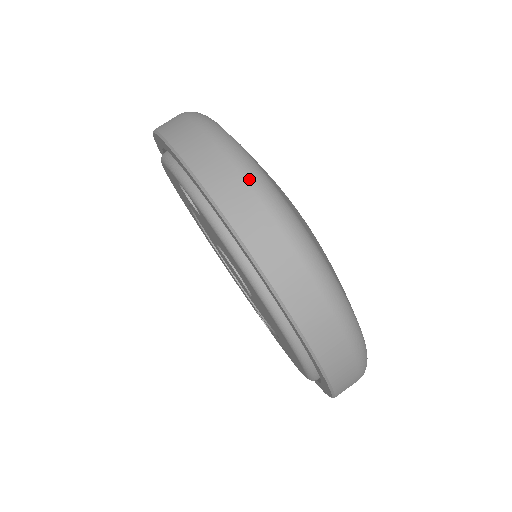
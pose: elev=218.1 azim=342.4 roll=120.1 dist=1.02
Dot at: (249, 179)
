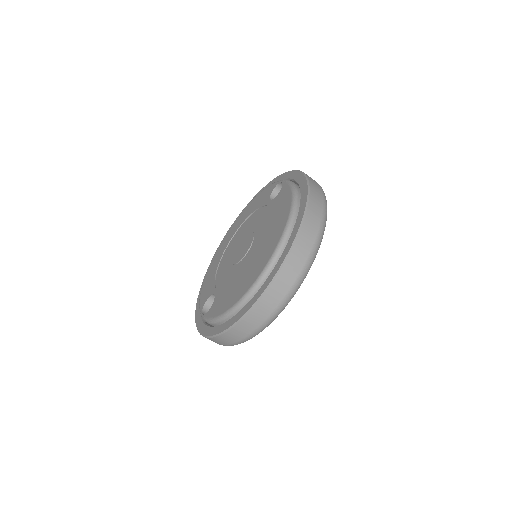
Dot at: (321, 187)
